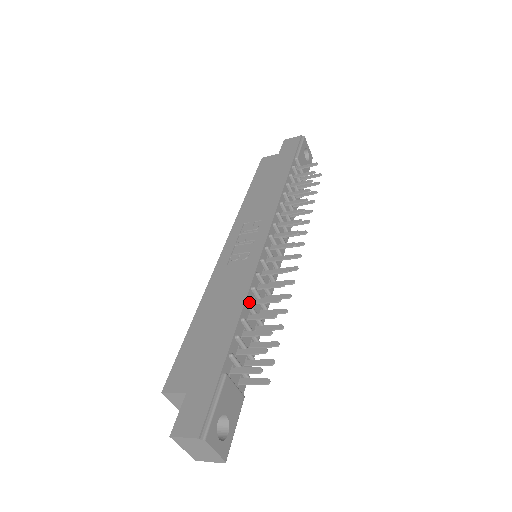
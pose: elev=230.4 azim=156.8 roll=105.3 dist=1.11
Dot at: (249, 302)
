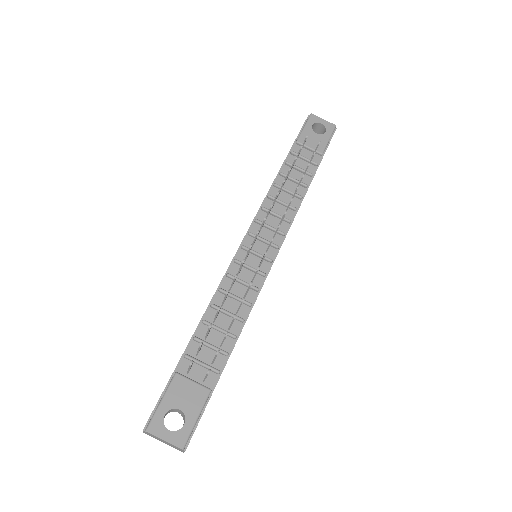
Dot at: (211, 304)
